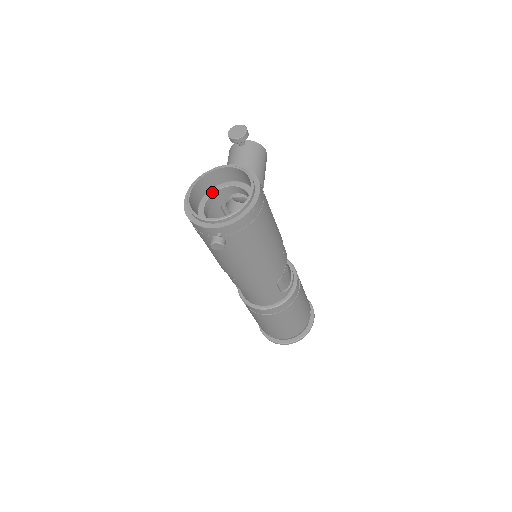
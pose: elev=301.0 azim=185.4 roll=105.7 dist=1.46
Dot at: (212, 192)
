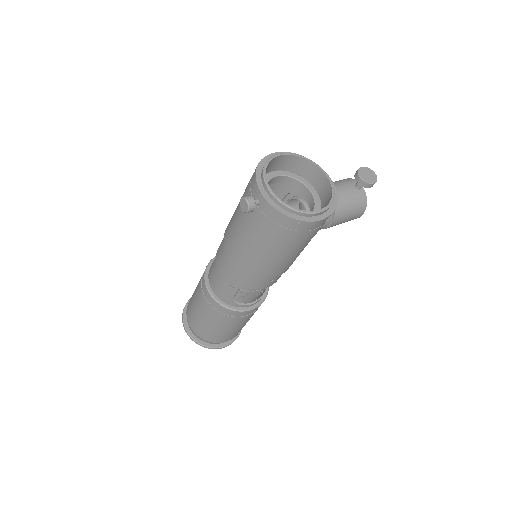
Dot at: (296, 177)
